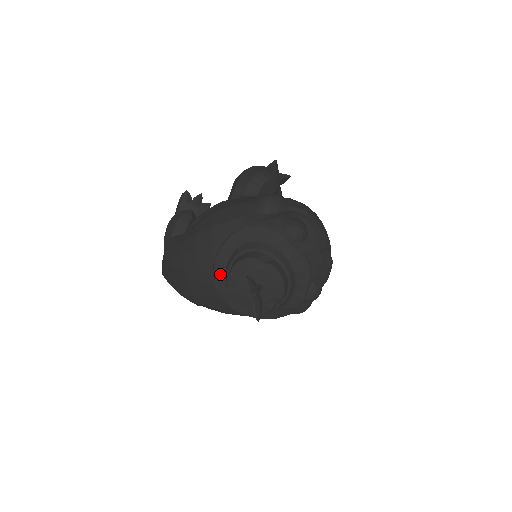
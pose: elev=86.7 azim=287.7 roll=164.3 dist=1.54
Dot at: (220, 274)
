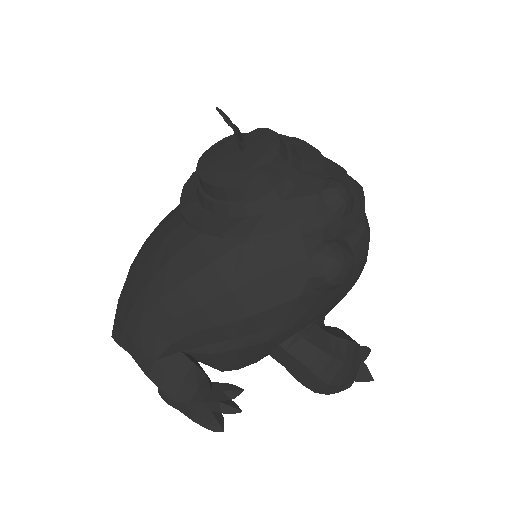
Dot at: (189, 194)
